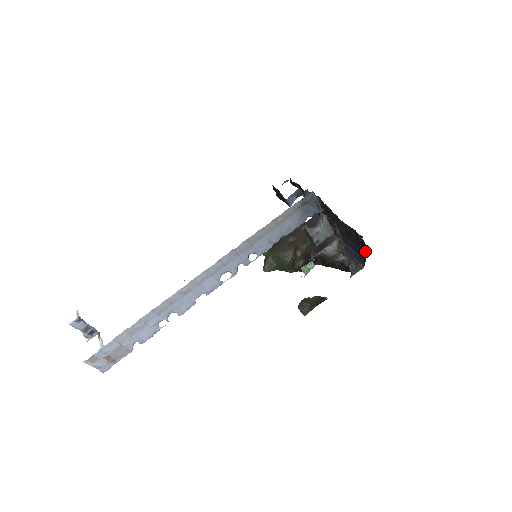
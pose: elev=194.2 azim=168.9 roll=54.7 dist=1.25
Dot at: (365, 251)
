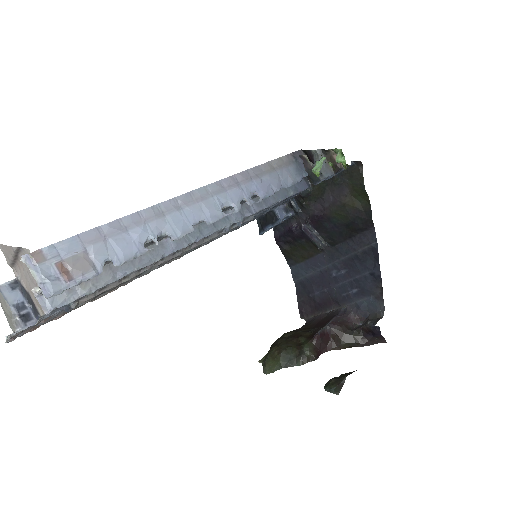
Dot at: (375, 253)
